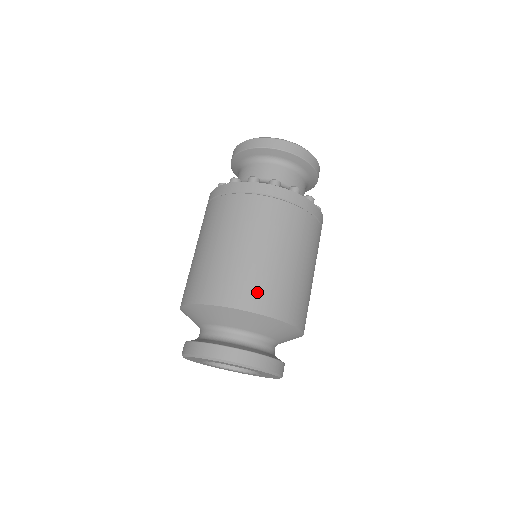
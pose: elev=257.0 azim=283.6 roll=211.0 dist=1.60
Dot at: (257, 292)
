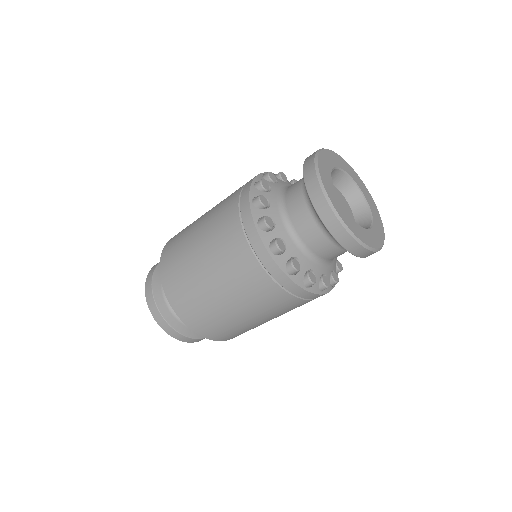
Dot at: (224, 334)
